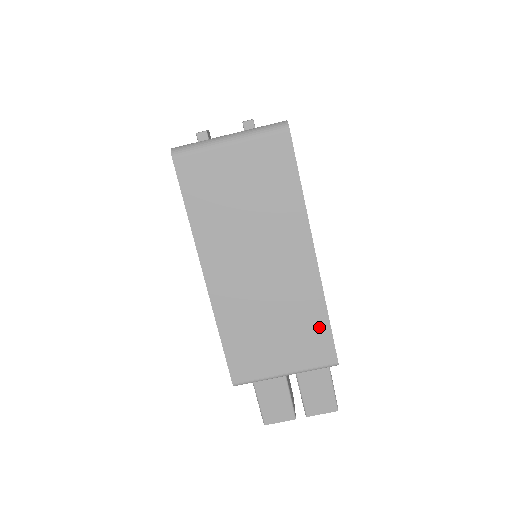
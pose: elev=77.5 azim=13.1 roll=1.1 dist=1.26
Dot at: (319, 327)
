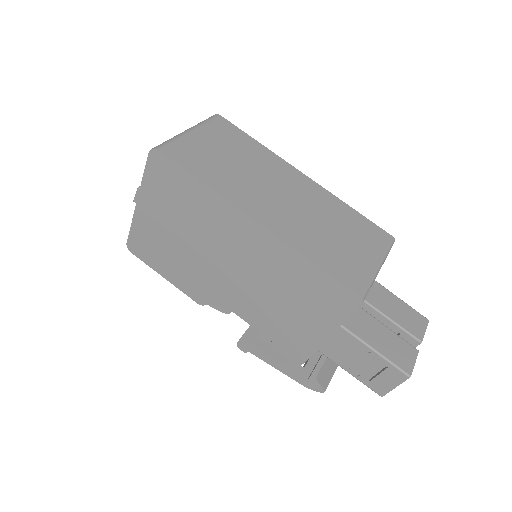
Dot at: (358, 219)
